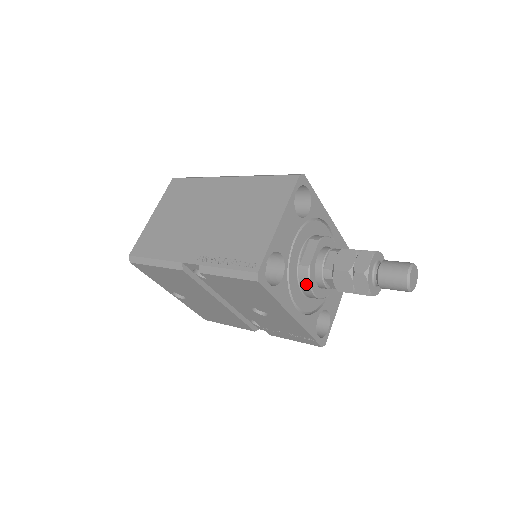
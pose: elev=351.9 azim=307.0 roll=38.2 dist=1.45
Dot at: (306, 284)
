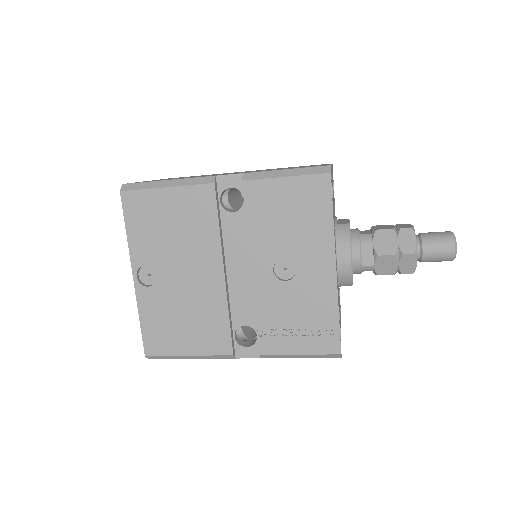
Dot at: (346, 241)
